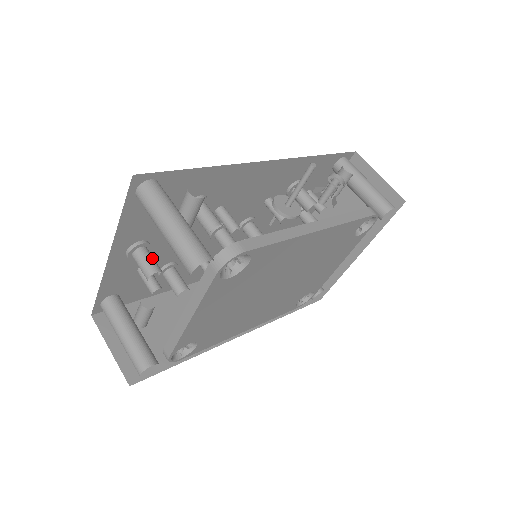
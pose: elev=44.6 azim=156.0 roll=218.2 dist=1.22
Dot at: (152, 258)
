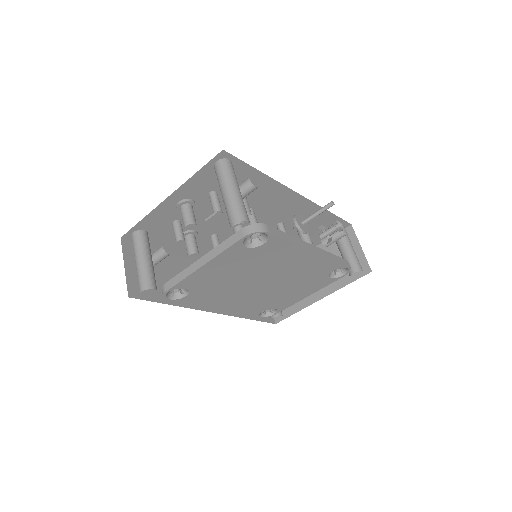
Dot at: occluded
